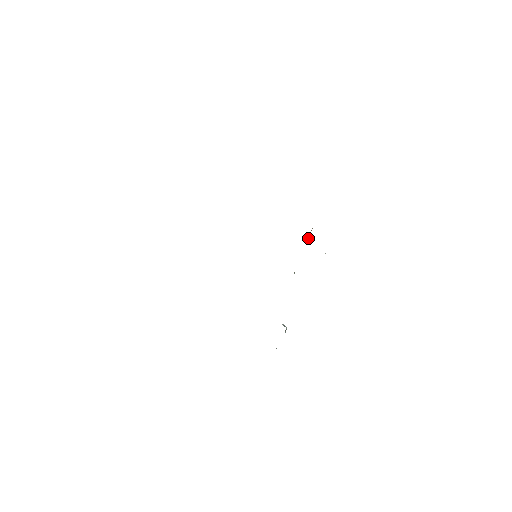
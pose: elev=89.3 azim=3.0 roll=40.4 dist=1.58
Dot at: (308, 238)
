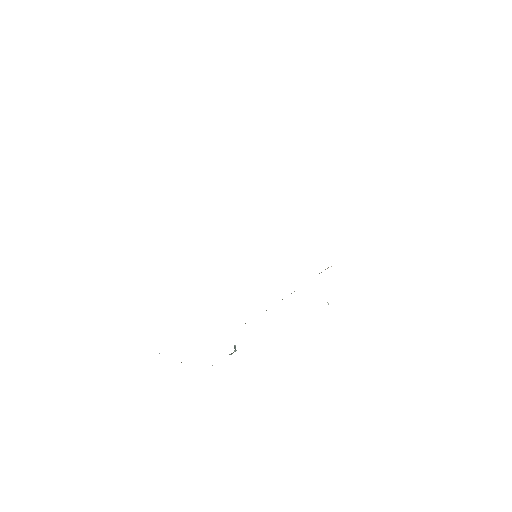
Dot at: (319, 273)
